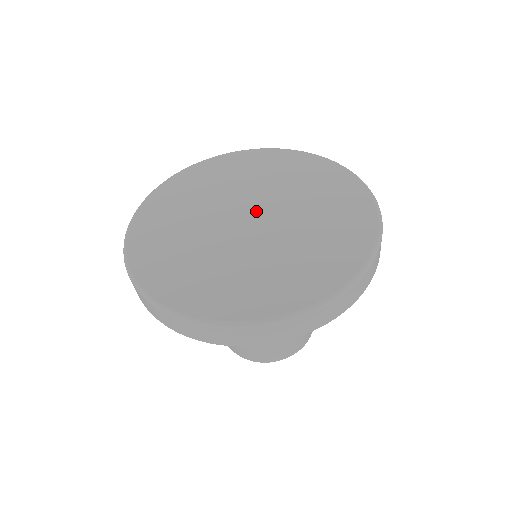
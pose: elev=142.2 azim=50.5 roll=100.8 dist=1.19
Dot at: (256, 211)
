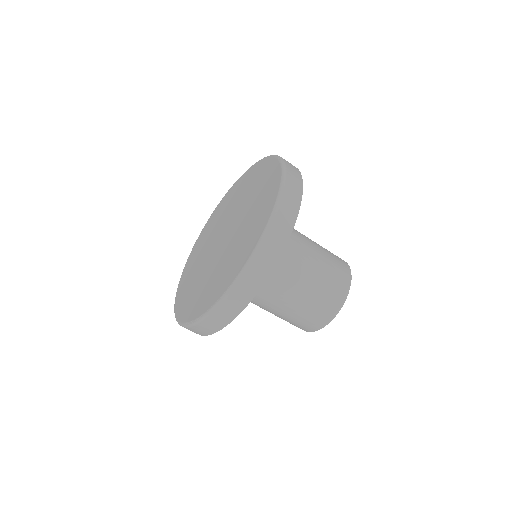
Dot at: (227, 229)
